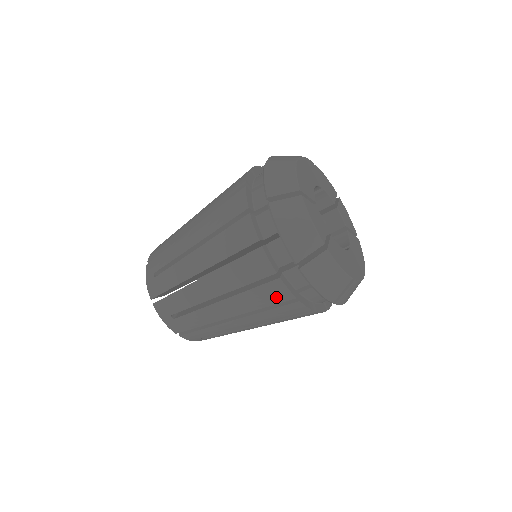
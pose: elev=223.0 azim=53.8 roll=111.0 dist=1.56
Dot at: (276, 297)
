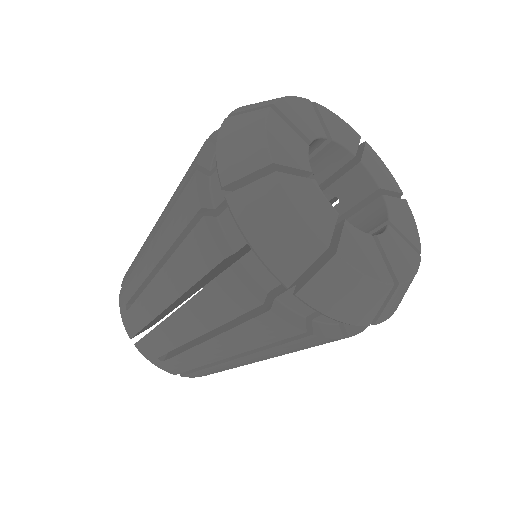
Dot at: occluded
